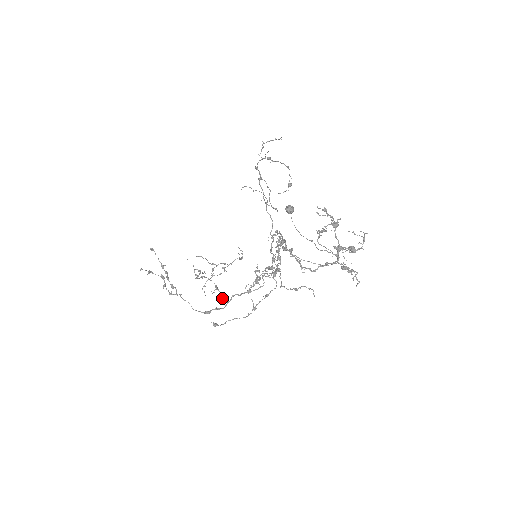
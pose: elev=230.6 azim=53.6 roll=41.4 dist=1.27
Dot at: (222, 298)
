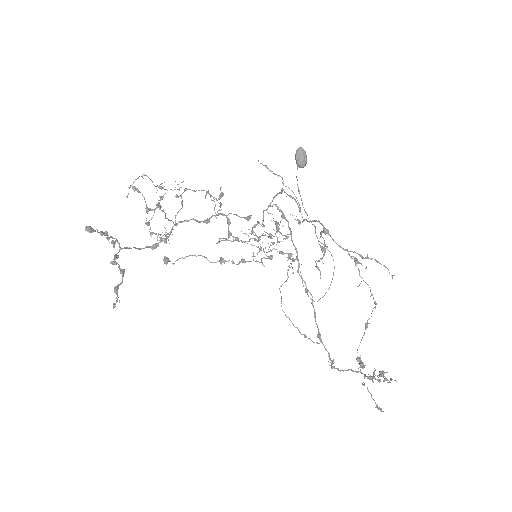
Dot at: (168, 220)
